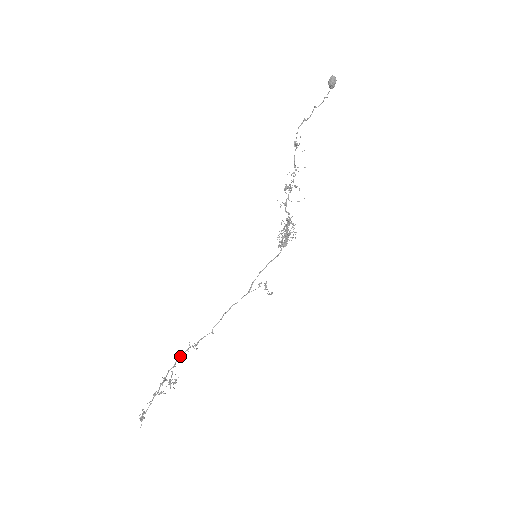
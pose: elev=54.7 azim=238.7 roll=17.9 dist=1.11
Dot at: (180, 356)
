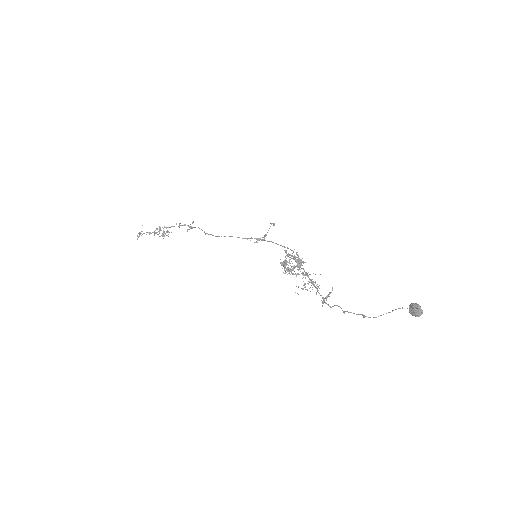
Dot at: occluded
